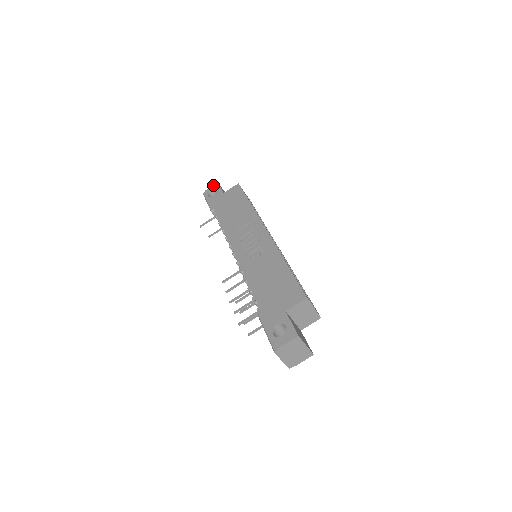
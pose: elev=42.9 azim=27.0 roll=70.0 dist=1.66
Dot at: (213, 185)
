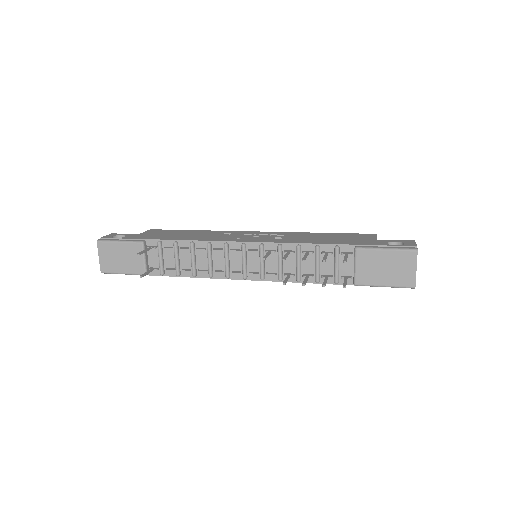
Dot at: occluded
